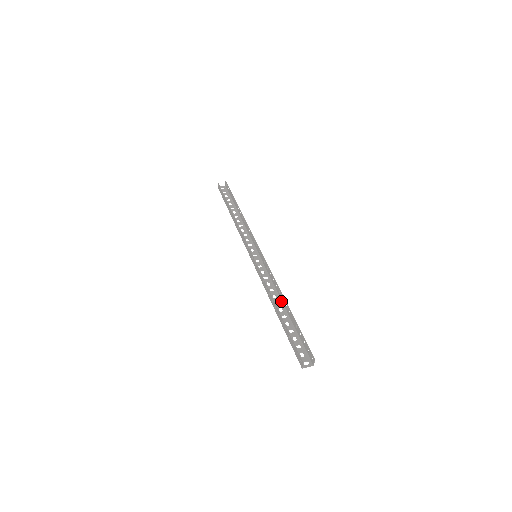
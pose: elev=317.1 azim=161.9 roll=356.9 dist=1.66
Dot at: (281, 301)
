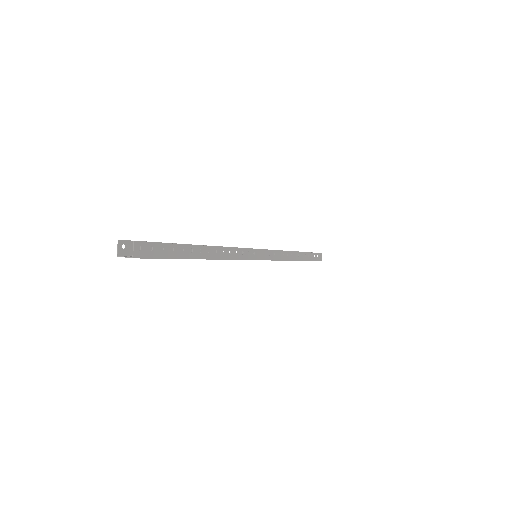
Dot at: (215, 258)
